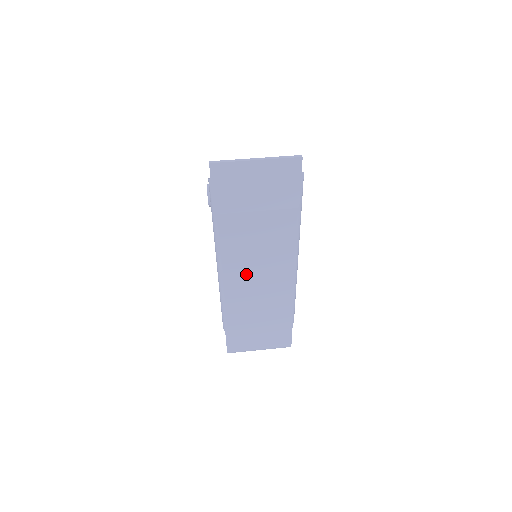
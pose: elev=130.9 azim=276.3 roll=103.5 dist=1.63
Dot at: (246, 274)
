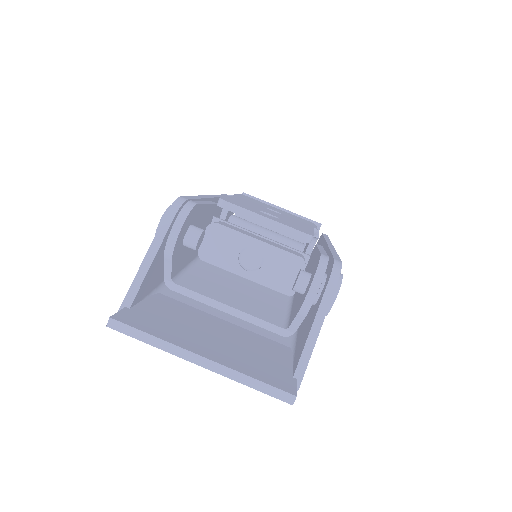
Dot at: occluded
